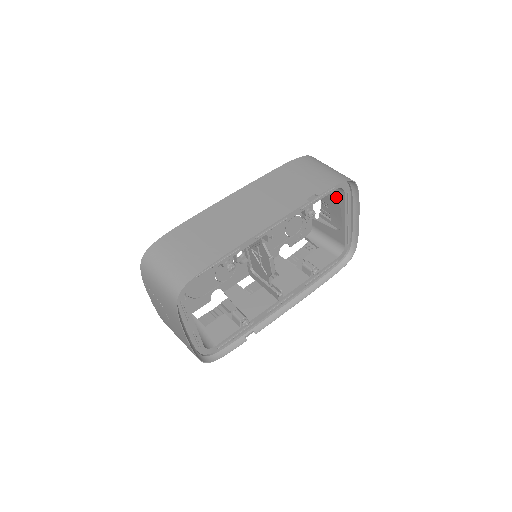
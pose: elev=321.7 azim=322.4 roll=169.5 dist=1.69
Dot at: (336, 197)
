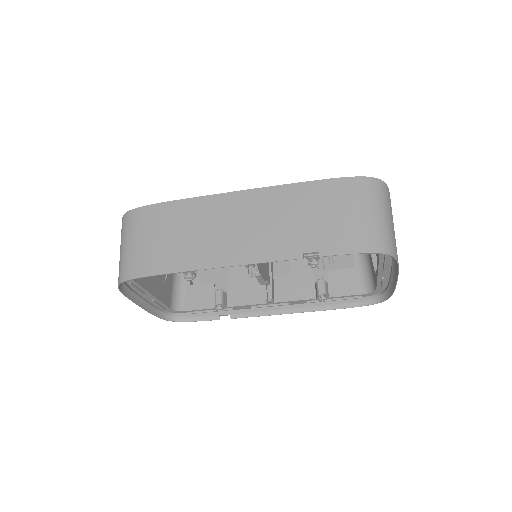
Dot at: occluded
